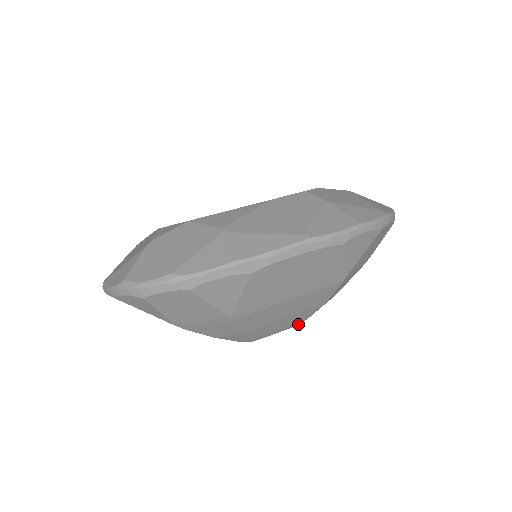
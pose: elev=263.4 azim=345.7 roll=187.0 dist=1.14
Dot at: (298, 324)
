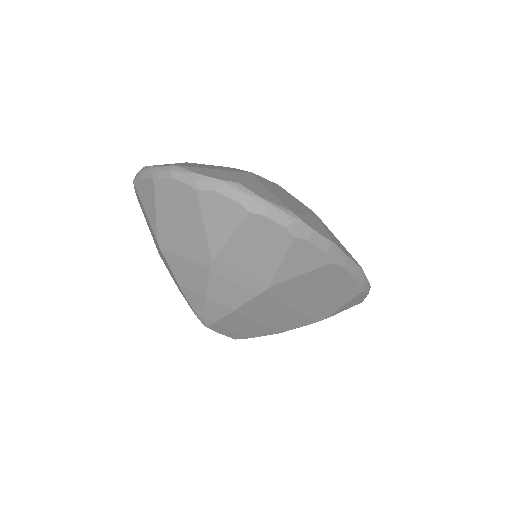
Dot at: (238, 338)
